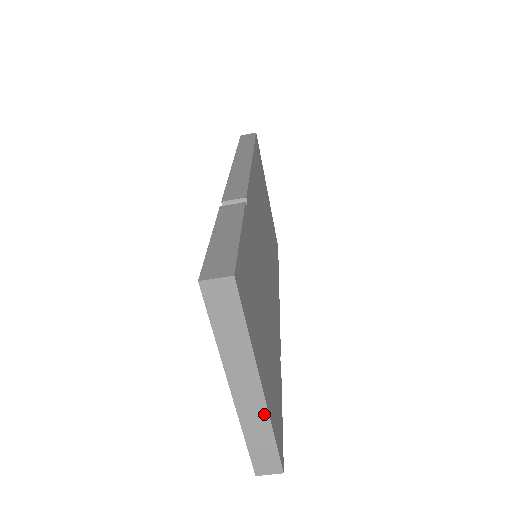
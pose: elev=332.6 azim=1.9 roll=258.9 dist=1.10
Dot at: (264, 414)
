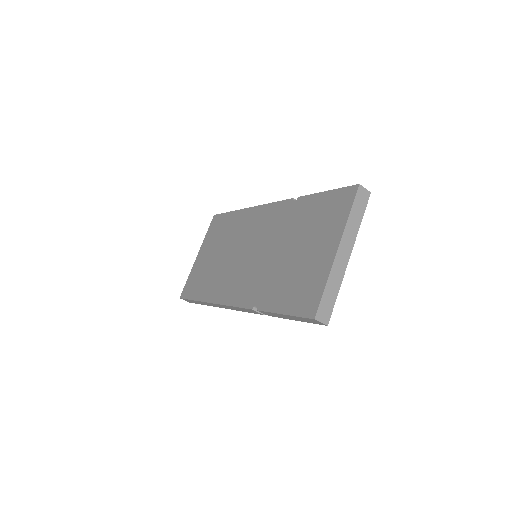
Dot at: (342, 274)
